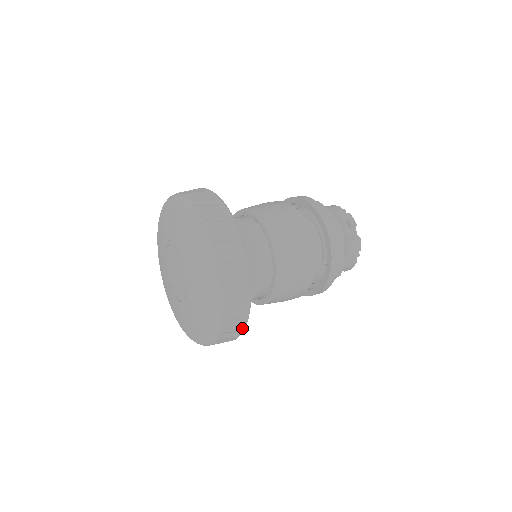
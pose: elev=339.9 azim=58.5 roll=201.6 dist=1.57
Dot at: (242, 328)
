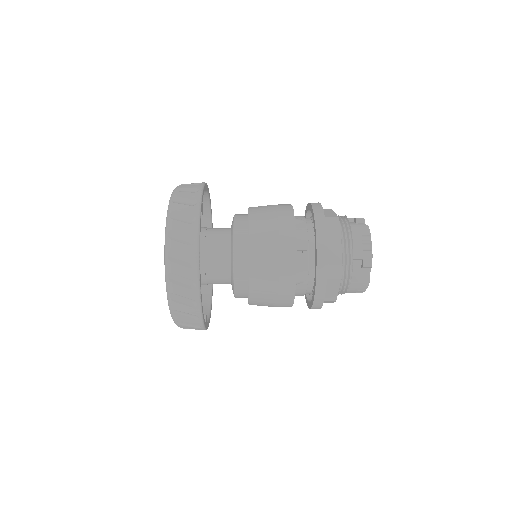
Dot at: occluded
